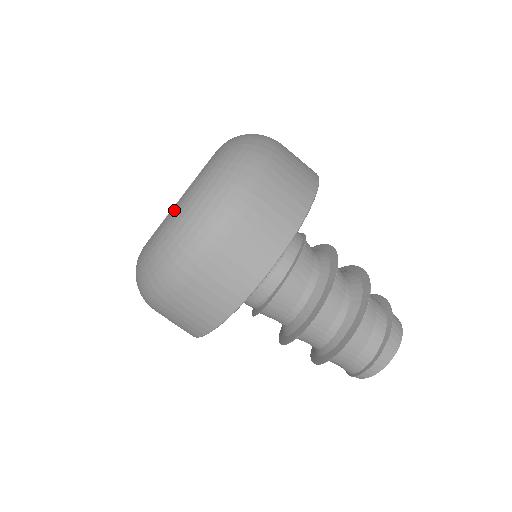
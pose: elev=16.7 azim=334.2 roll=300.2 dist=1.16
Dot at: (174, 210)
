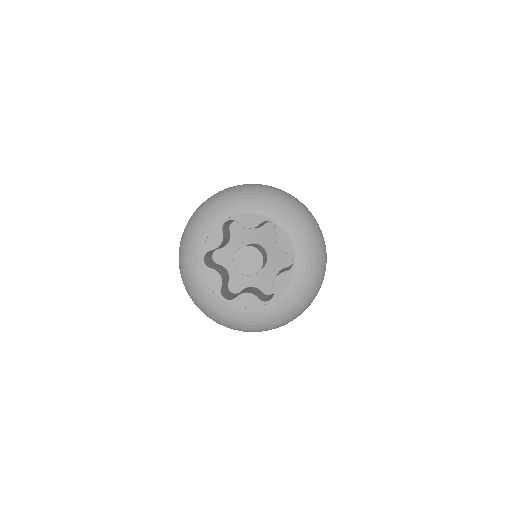
Dot at: (290, 295)
